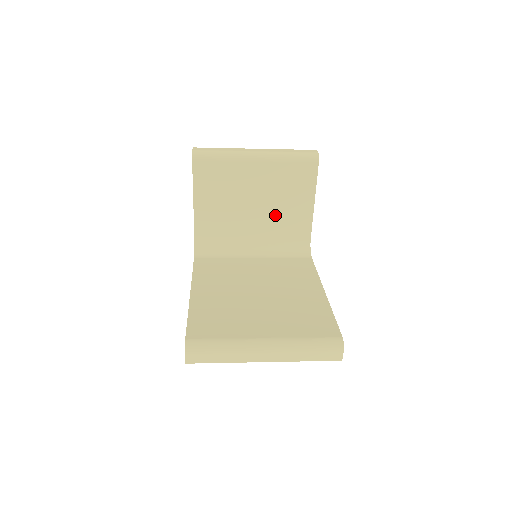
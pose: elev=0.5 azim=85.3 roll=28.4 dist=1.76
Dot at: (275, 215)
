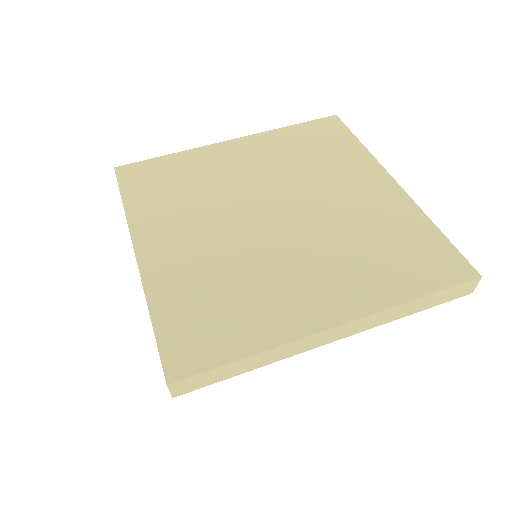
Dot at: occluded
